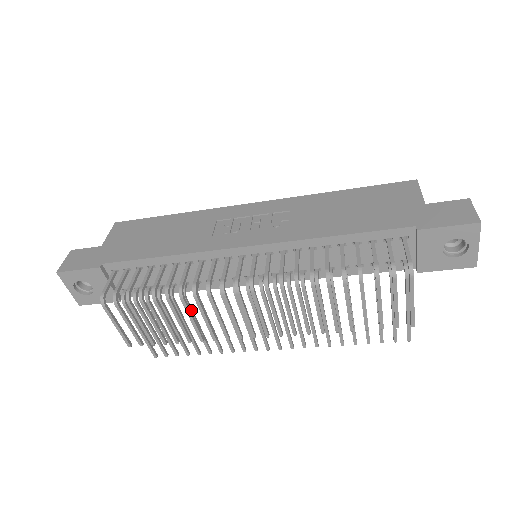
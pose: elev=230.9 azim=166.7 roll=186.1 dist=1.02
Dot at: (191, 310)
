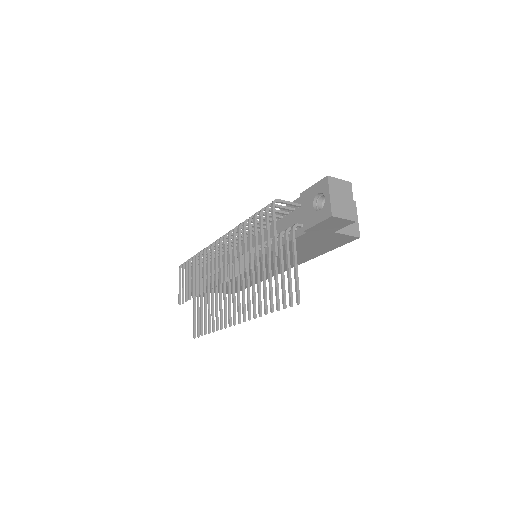
Dot at: occluded
